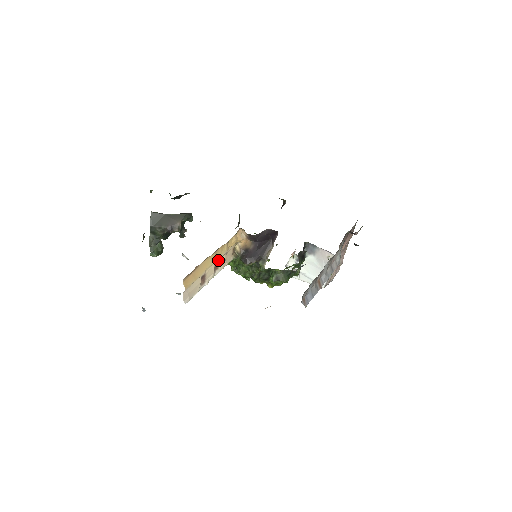
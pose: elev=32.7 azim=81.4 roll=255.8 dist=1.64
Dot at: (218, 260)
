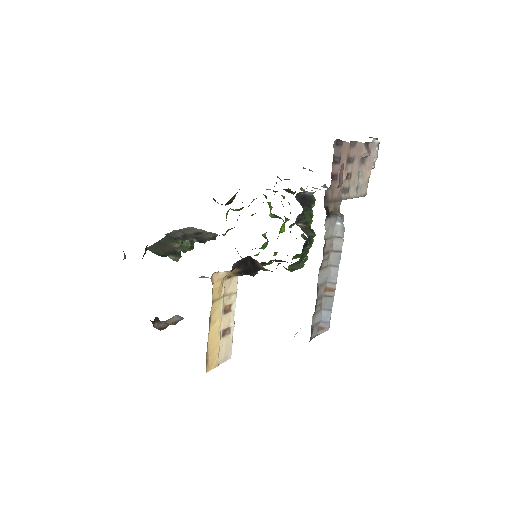
Dot at: (222, 310)
